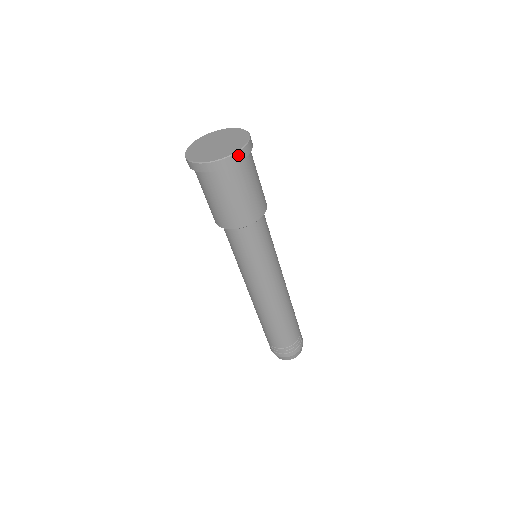
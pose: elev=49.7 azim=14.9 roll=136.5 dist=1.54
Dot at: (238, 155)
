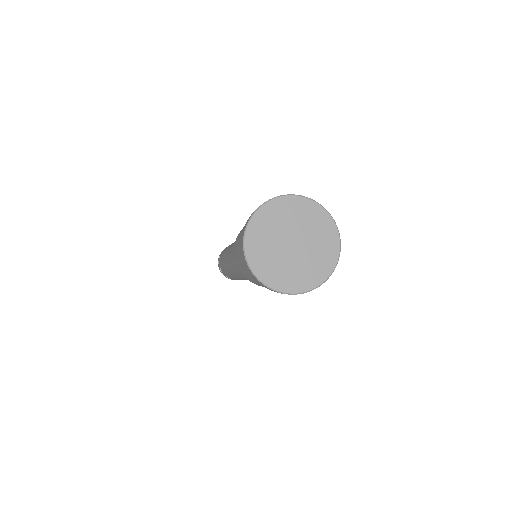
Dot at: (327, 277)
